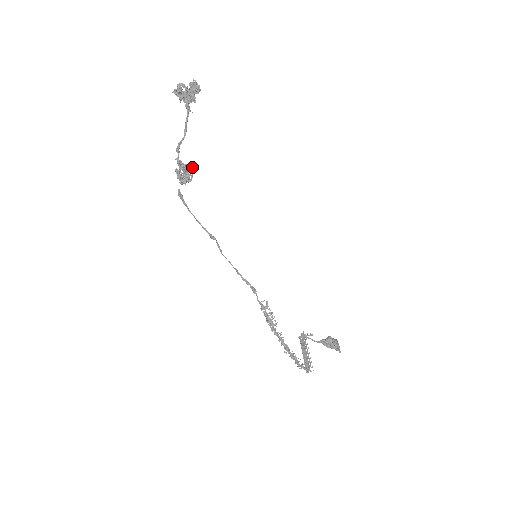
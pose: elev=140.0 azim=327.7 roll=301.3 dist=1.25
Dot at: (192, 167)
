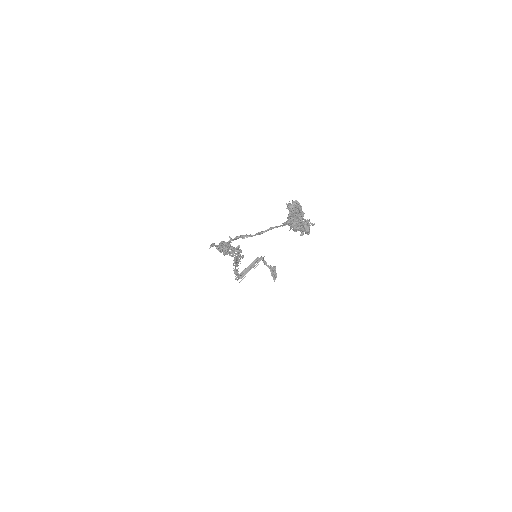
Dot at: (238, 250)
